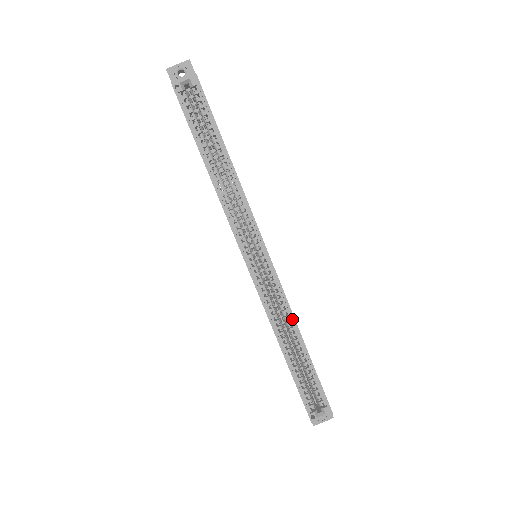
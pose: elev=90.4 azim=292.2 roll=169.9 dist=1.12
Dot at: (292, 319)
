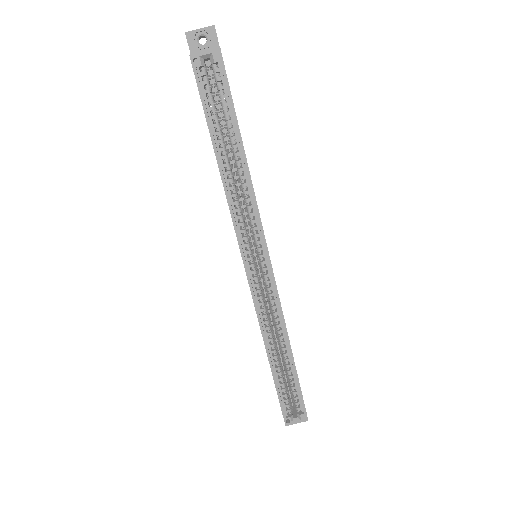
Dot at: (284, 328)
